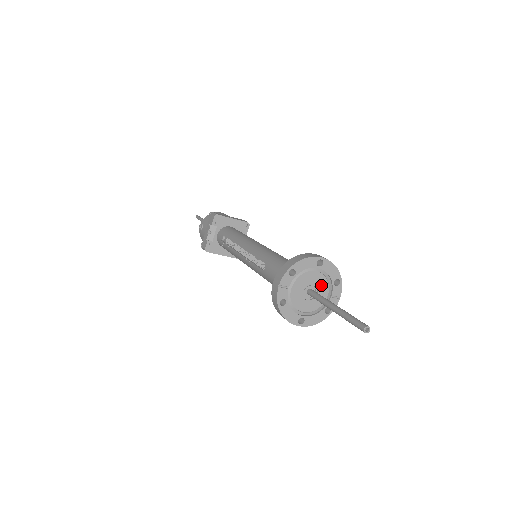
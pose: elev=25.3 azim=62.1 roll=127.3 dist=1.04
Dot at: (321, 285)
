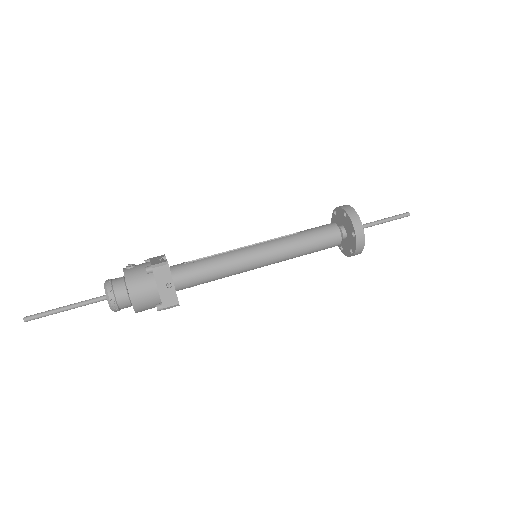
Dot at: occluded
